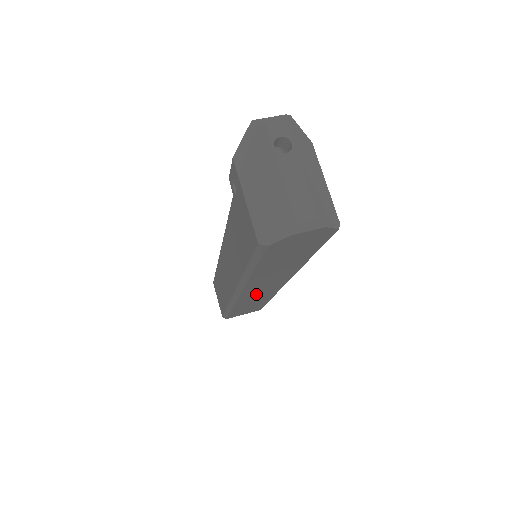
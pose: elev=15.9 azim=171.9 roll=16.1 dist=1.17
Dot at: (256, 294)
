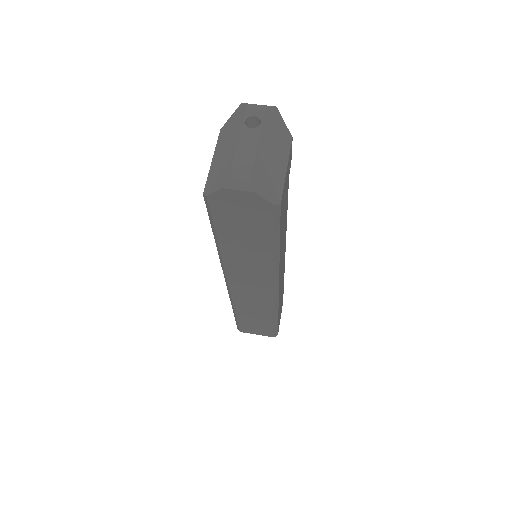
Dot at: (248, 295)
